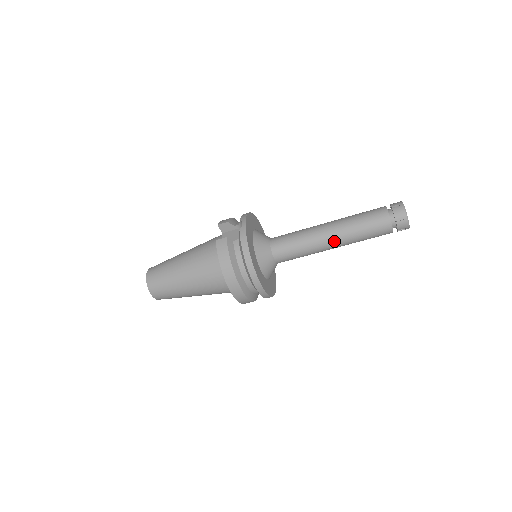
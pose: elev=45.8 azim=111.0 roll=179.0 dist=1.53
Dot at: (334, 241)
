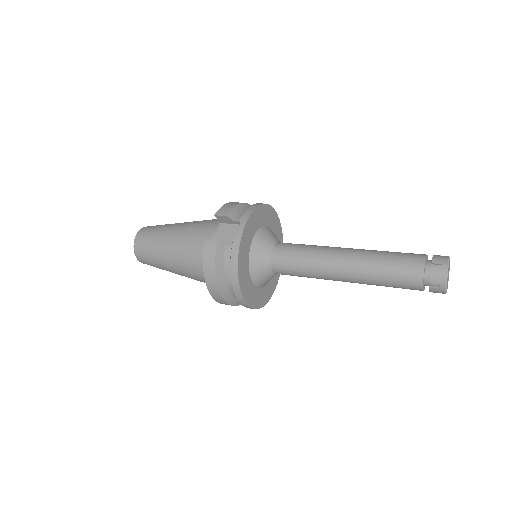
Dot at: (346, 278)
